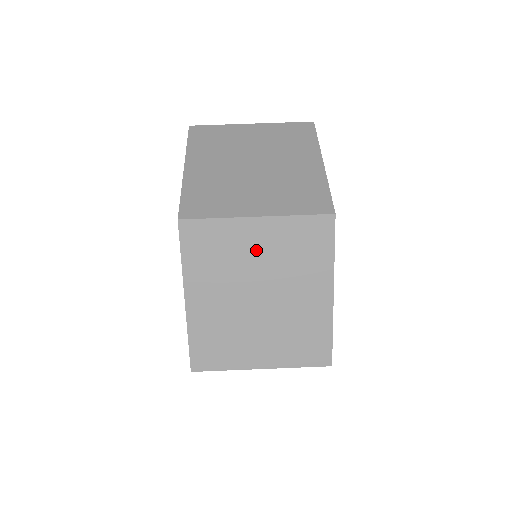
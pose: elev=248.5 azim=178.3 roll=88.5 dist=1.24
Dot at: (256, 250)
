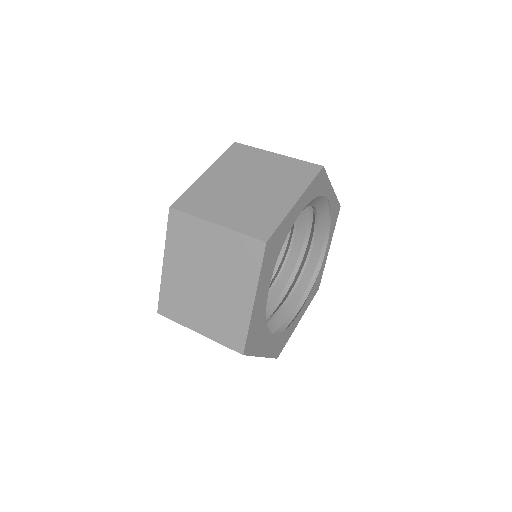
Dot at: (211, 247)
